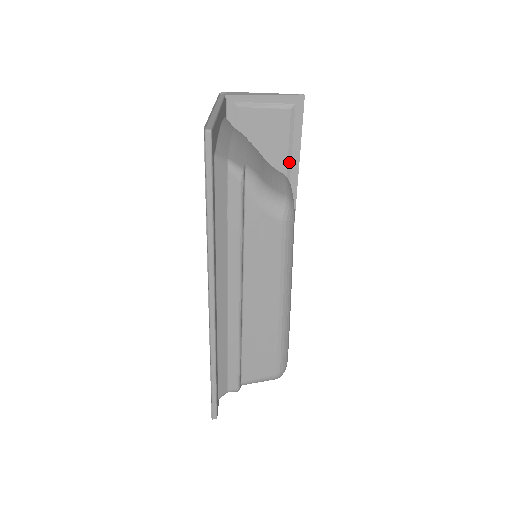
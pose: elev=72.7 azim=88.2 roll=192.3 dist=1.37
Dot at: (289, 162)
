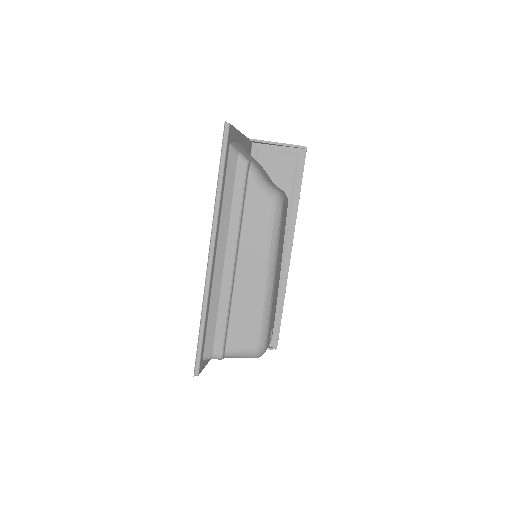
Dot at: (292, 195)
